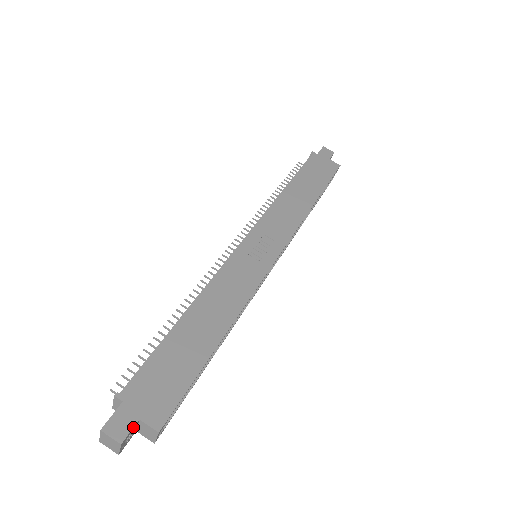
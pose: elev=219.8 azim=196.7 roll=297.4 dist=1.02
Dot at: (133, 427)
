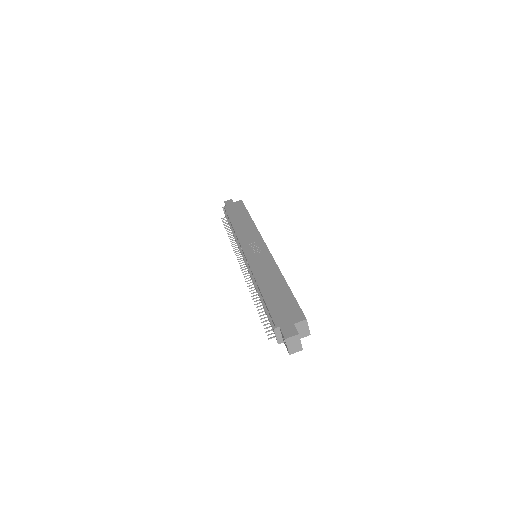
Dot at: (295, 327)
